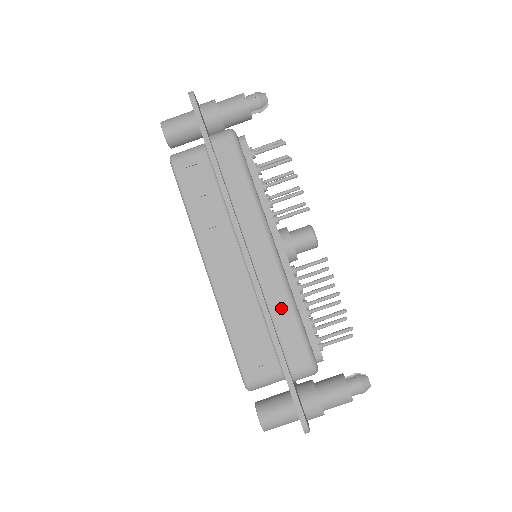
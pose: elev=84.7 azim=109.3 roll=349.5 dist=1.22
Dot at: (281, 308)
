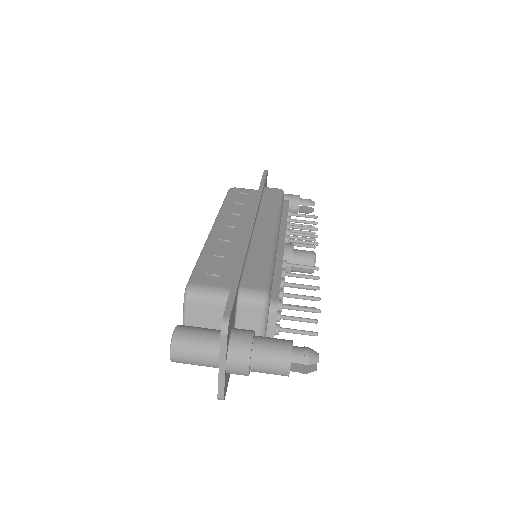
Dot at: (260, 254)
